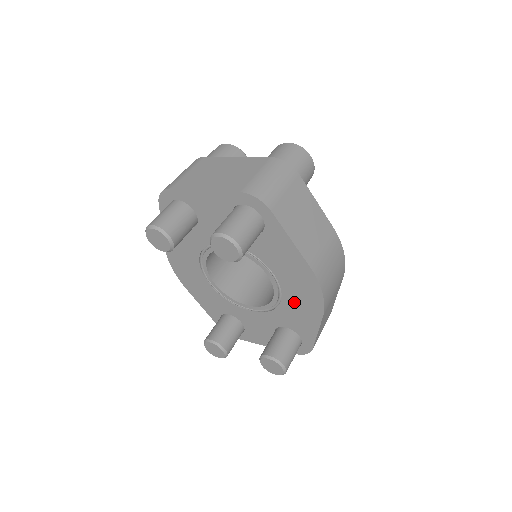
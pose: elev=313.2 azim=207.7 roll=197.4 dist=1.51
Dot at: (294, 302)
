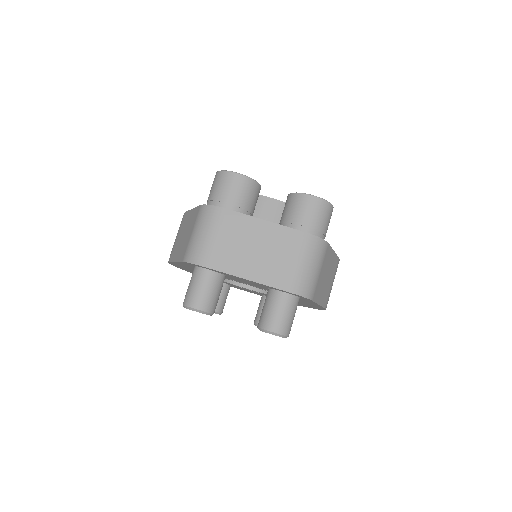
Dot at: occluded
